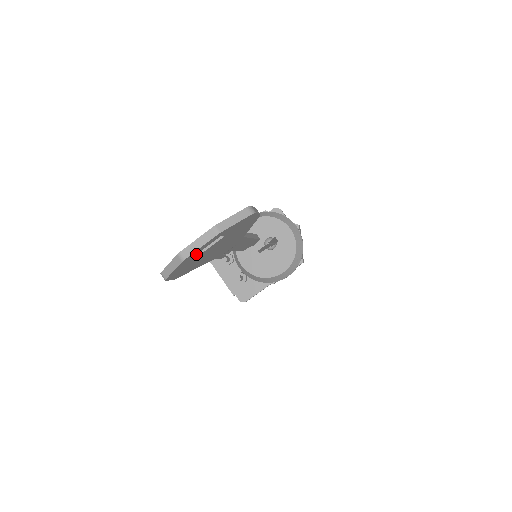
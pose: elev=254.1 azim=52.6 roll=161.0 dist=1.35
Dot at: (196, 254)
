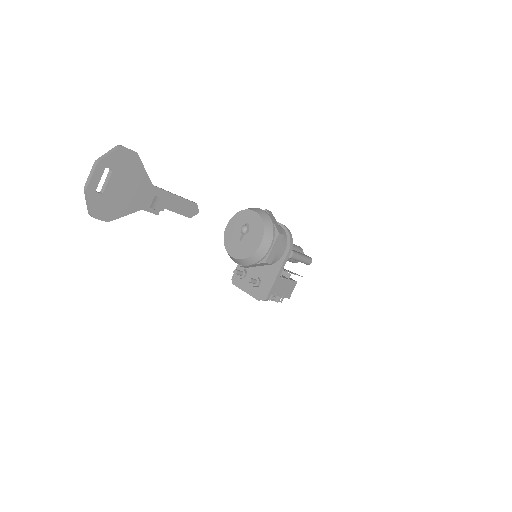
Dot at: (103, 191)
